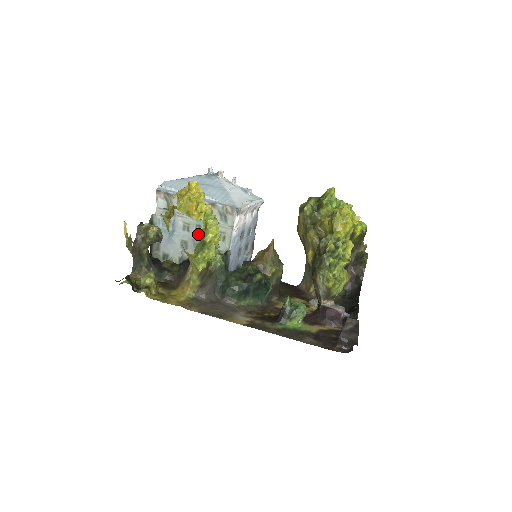
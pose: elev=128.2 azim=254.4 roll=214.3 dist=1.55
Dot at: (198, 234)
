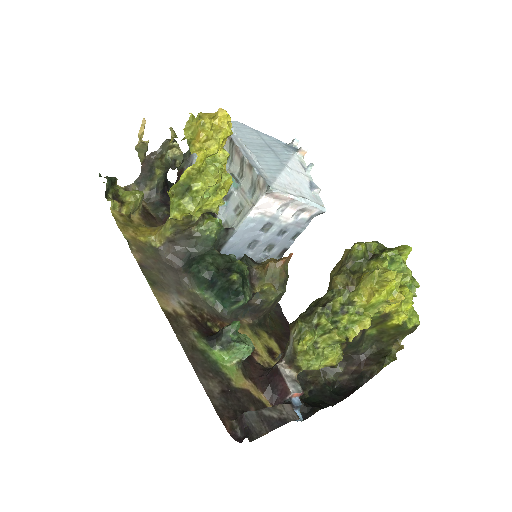
Dot at: (185, 171)
